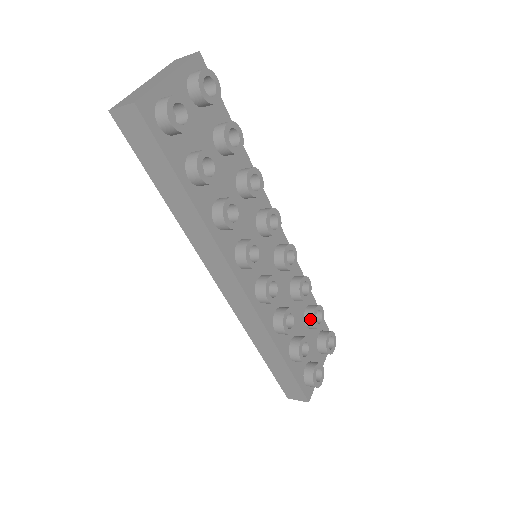
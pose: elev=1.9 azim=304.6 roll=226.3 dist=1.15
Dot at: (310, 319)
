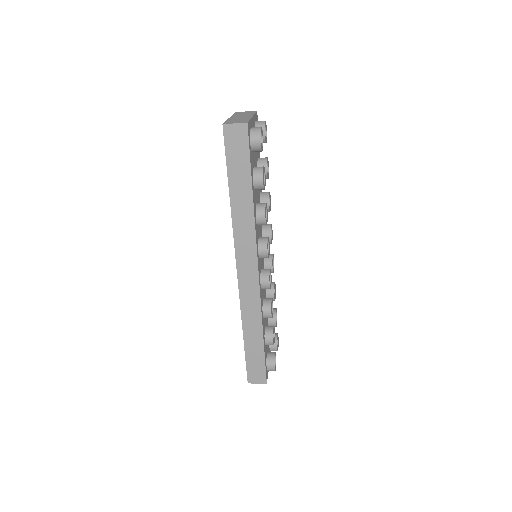
Dot at: (273, 317)
